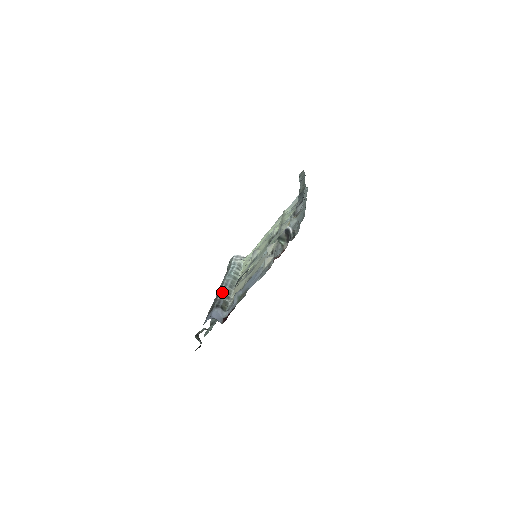
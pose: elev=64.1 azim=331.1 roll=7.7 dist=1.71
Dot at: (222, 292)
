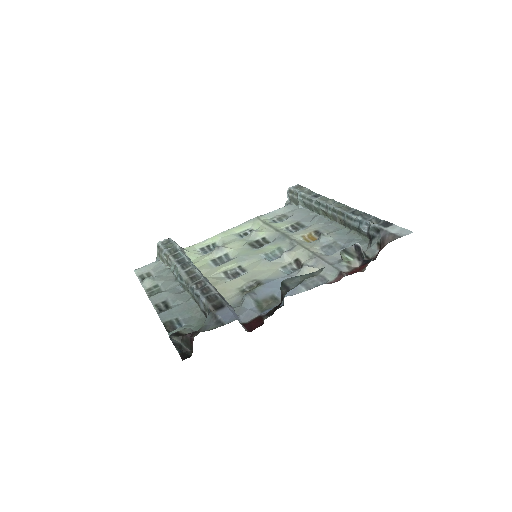
Dot at: occluded
